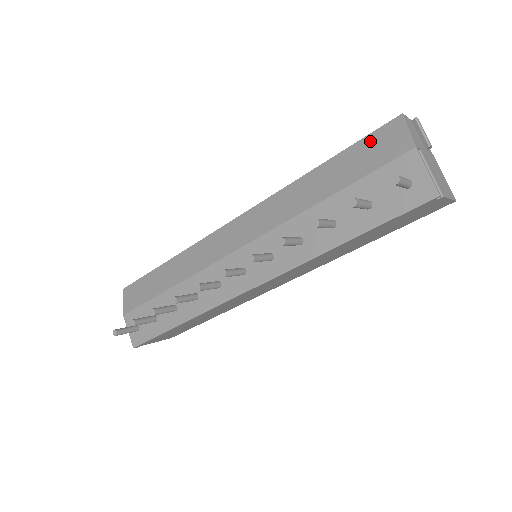
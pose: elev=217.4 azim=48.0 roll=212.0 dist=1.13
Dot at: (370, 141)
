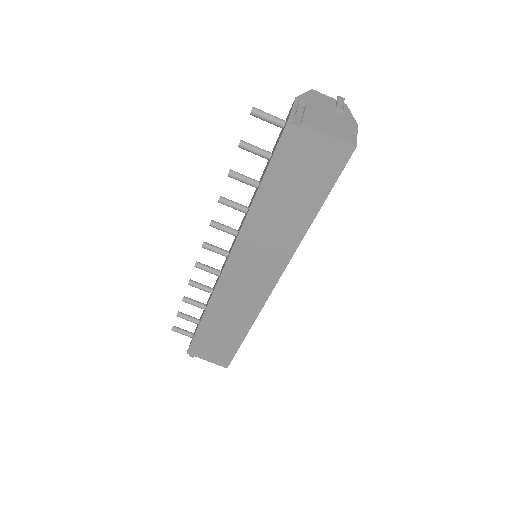
Dot at: occluded
